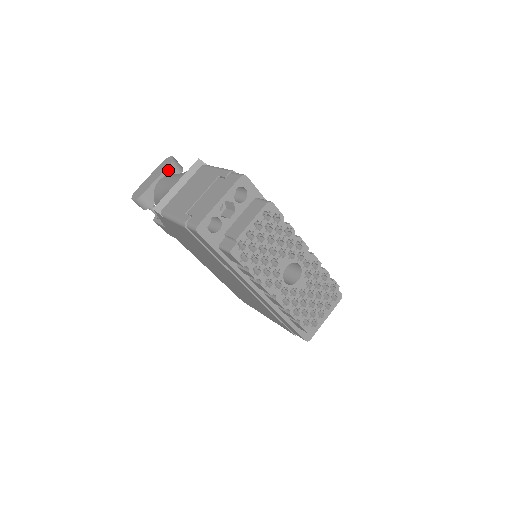
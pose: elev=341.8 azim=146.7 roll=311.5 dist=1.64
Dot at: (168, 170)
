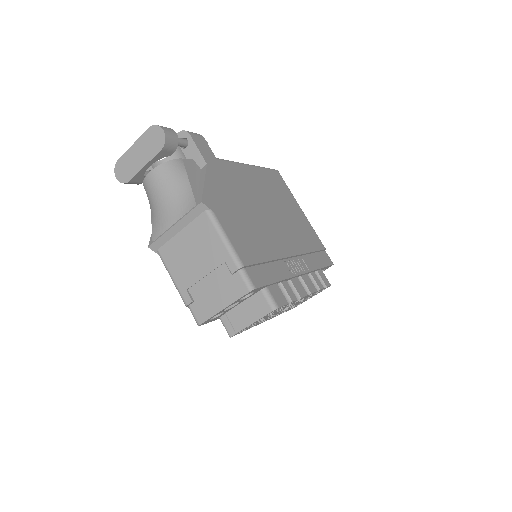
Dot at: (159, 154)
